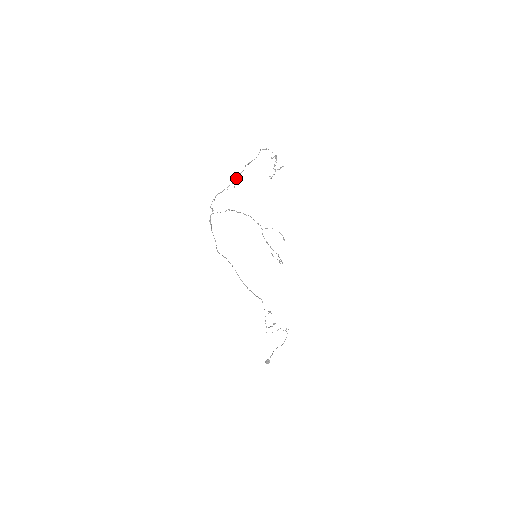
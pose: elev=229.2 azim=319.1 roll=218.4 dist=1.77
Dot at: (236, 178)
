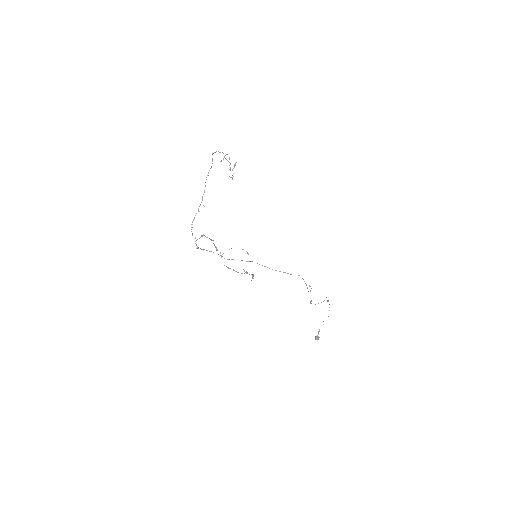
Dot at: (202, 196)
